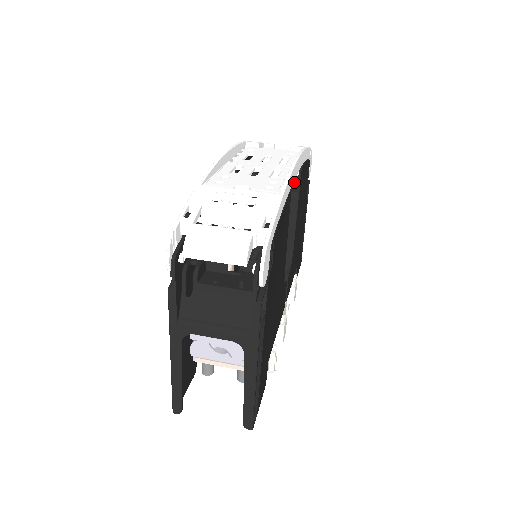
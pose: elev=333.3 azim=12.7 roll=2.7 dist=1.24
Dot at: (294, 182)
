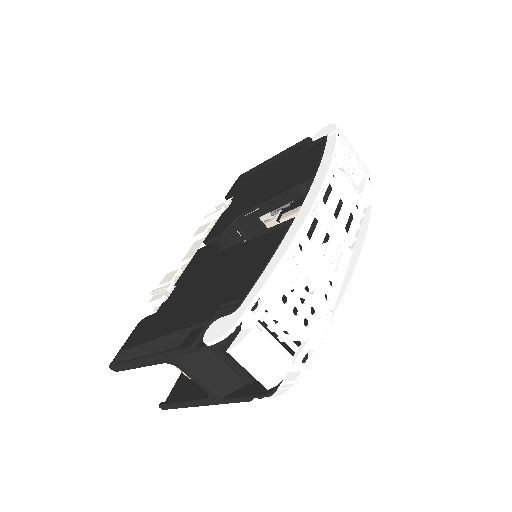
Dot at: occluded
